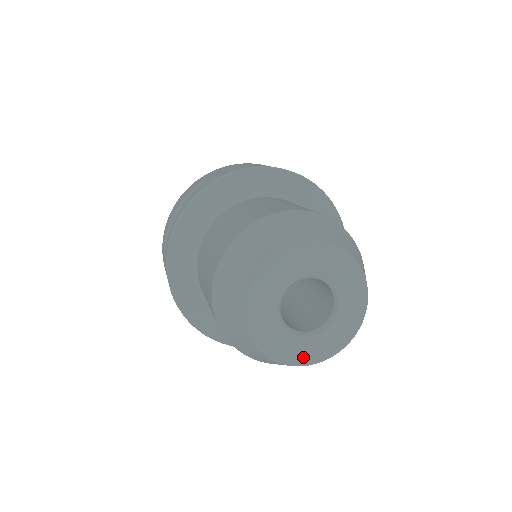
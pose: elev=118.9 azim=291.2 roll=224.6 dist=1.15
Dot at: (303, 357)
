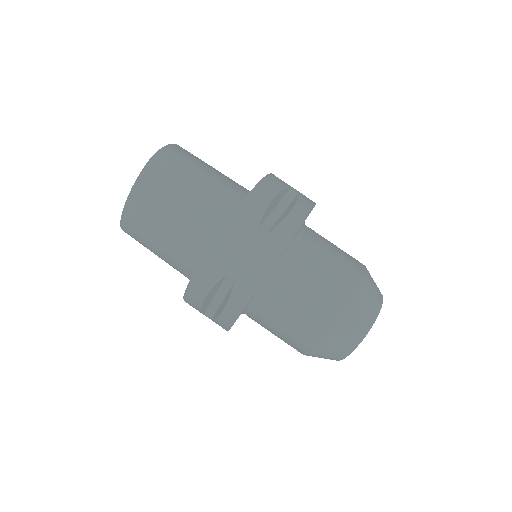
Dot at: occluded
